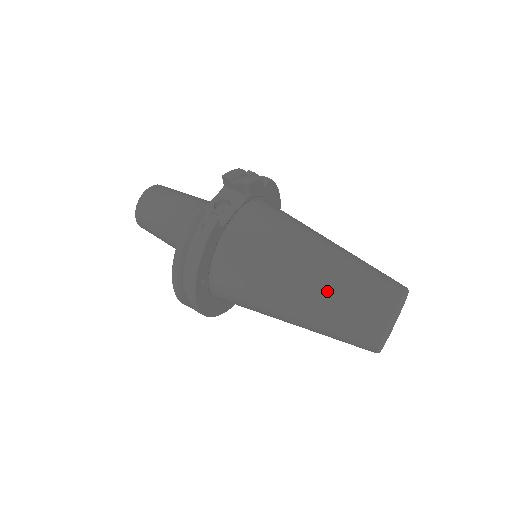
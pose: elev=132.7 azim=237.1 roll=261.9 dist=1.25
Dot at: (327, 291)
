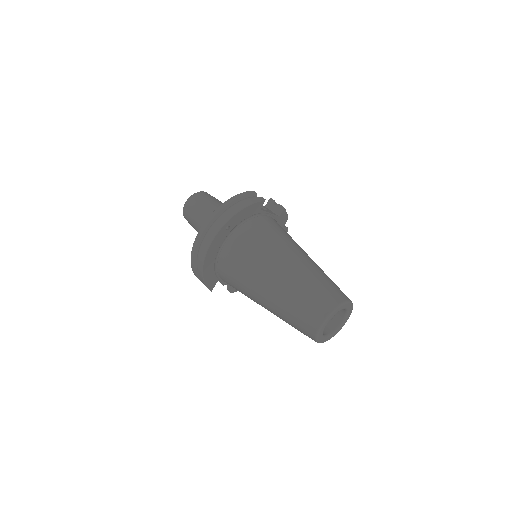
Dot at: (308, 270)
